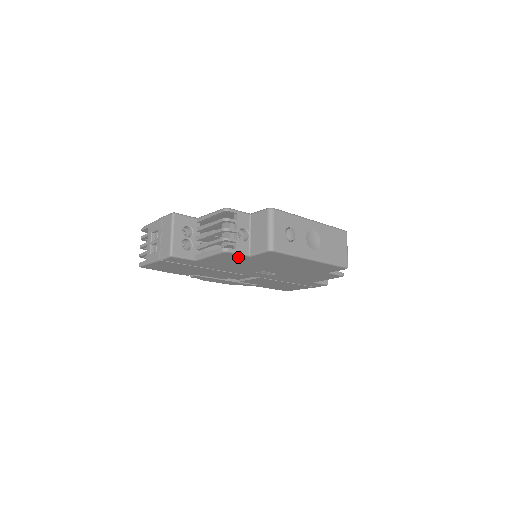
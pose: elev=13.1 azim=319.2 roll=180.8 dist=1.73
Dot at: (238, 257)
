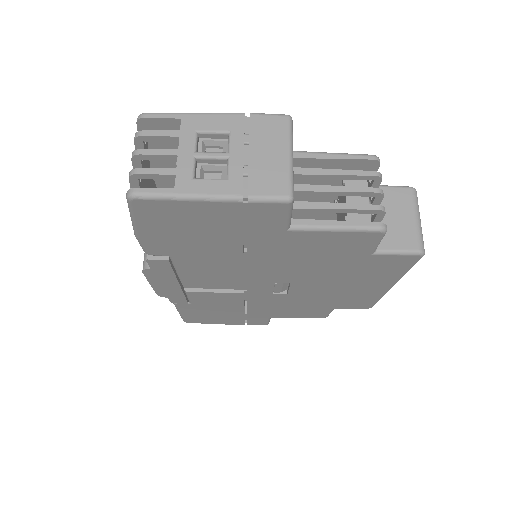
Dot at: (358, 248)
